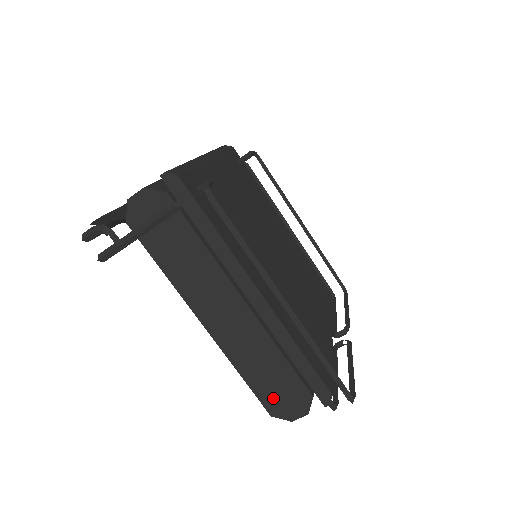
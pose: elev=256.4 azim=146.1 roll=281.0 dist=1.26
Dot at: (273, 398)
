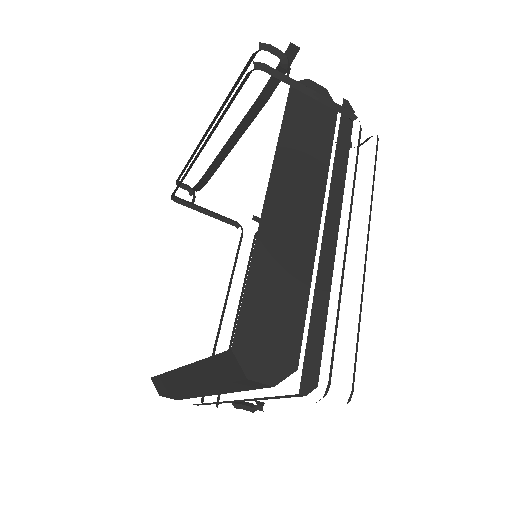
Dot at: (256, 330)
